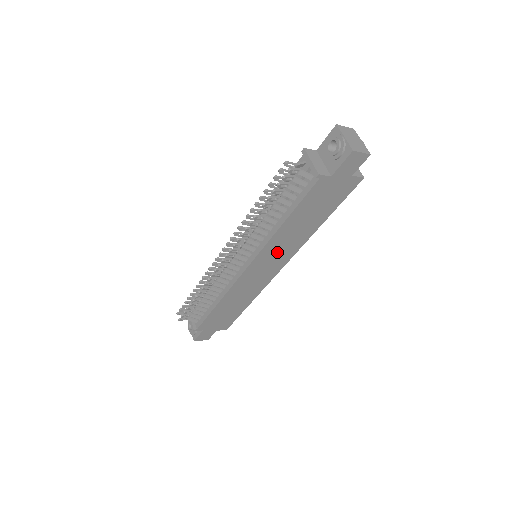
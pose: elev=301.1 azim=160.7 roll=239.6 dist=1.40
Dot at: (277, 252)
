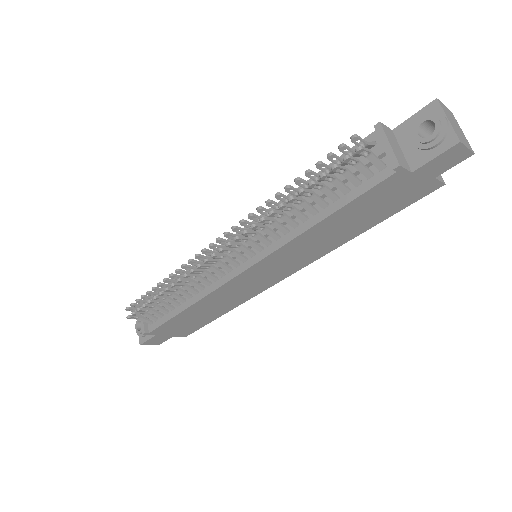
Dot at: (290, 258)
